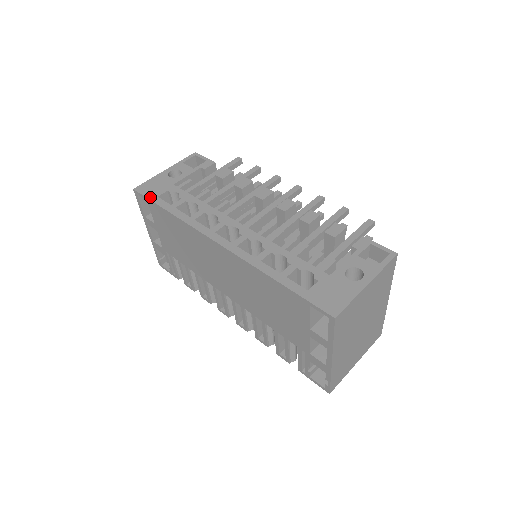
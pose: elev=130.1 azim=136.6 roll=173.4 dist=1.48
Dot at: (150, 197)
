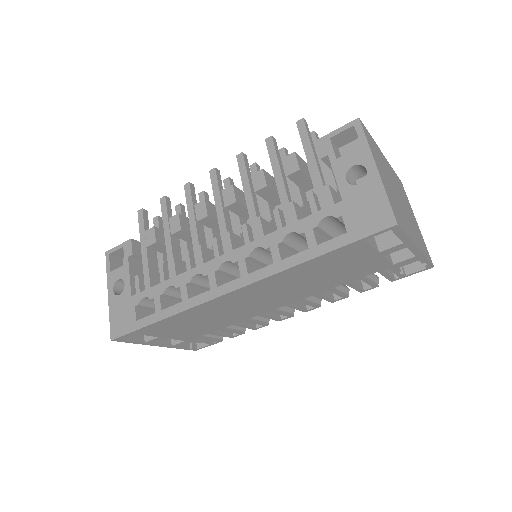
Dot at: (132, 329)
